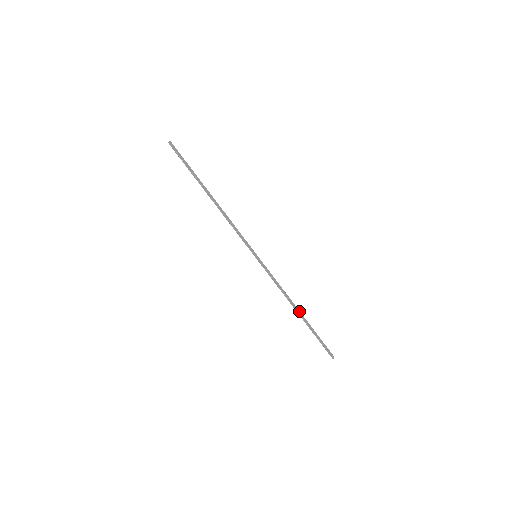
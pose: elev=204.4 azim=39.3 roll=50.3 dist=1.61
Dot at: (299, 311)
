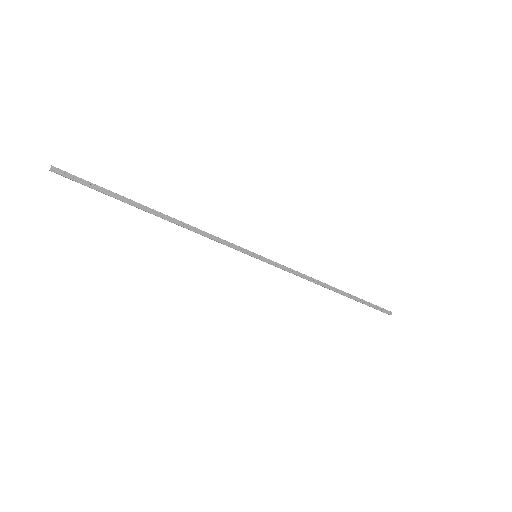
Dot at: (335, 288)
